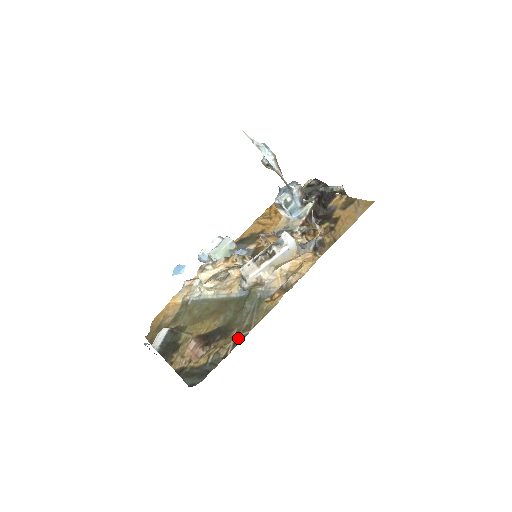
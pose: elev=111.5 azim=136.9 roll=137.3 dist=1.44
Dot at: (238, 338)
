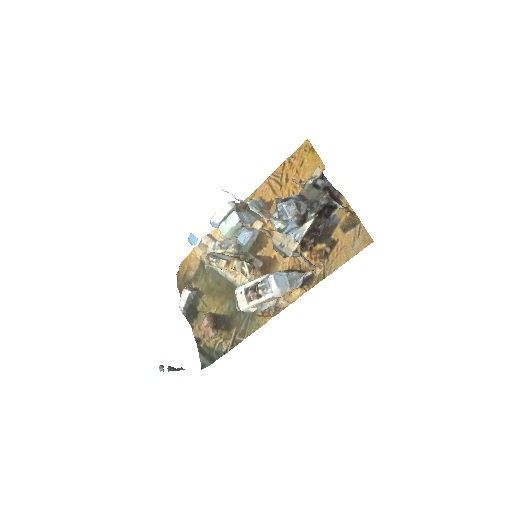
Dot at: (235, 340)
